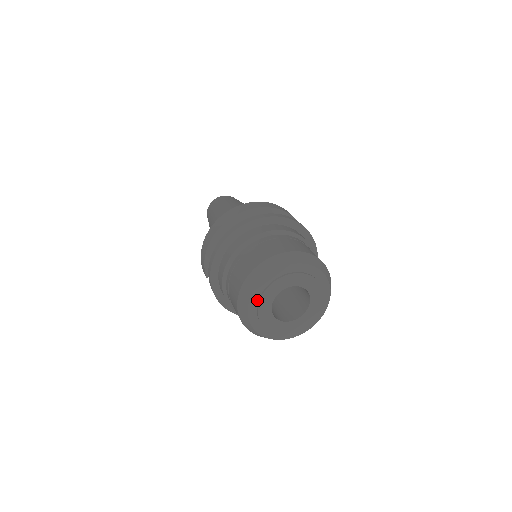
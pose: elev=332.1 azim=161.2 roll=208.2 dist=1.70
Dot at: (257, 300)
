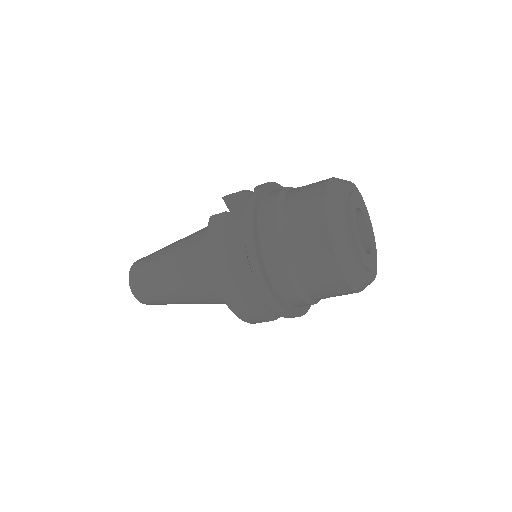
Dot at: occluded
